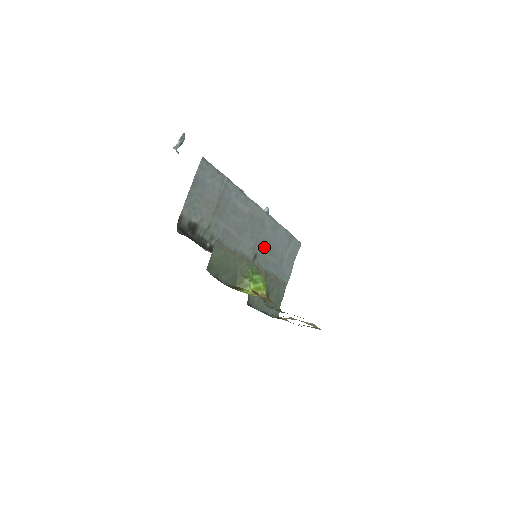
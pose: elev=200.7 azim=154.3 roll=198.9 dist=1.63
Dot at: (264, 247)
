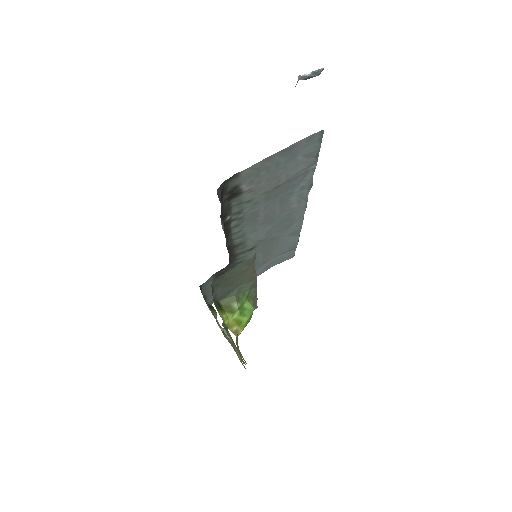
Dot at: (267, 244)
